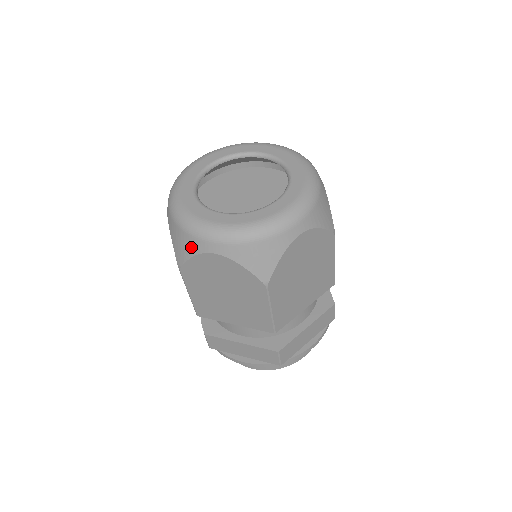
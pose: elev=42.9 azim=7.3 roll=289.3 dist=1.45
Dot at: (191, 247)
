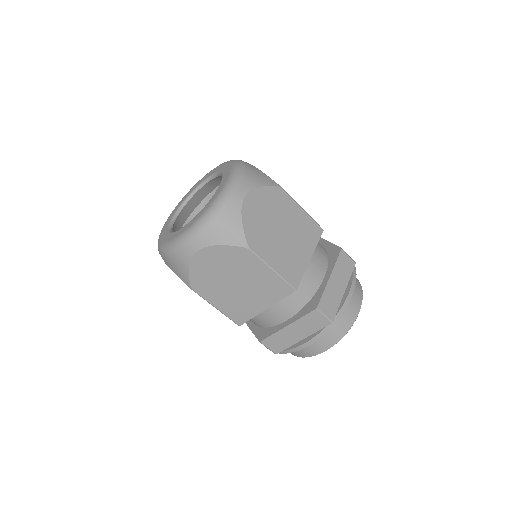
Dot at: (182, 262)
